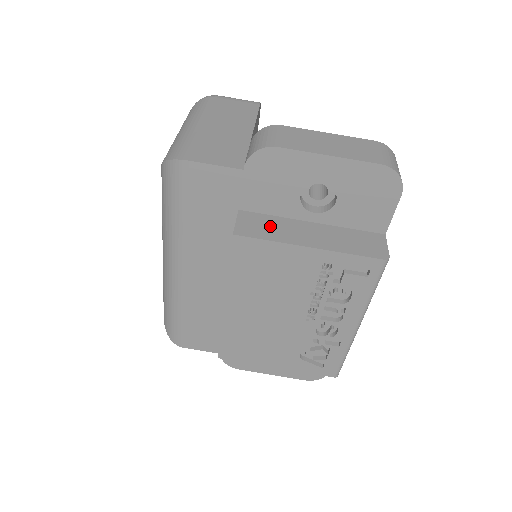
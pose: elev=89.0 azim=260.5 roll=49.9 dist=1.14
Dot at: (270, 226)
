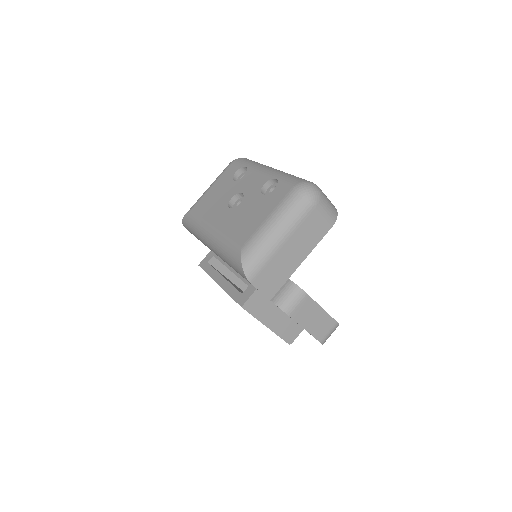
Dot at: (261, 307)
